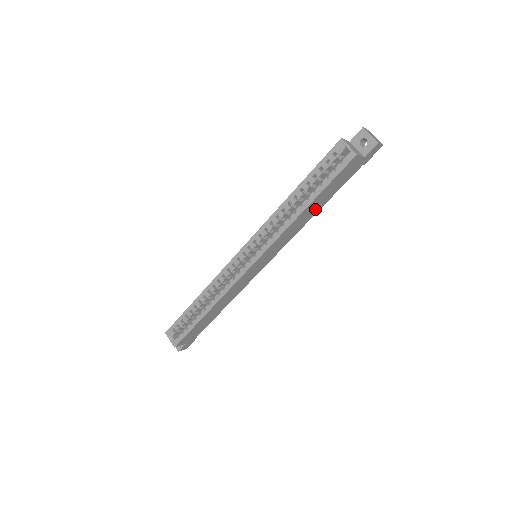
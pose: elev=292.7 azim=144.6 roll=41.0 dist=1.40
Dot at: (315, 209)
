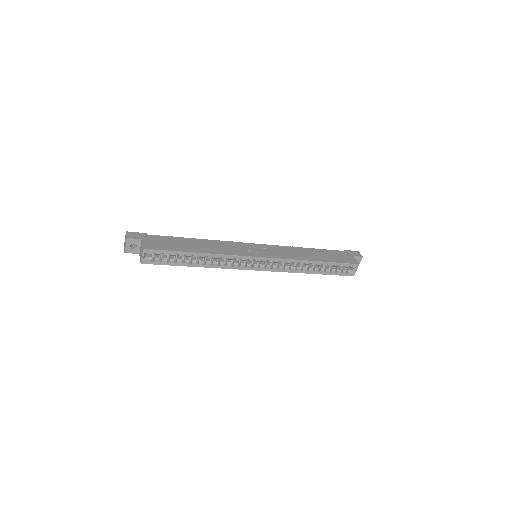
Dot at: occluded
